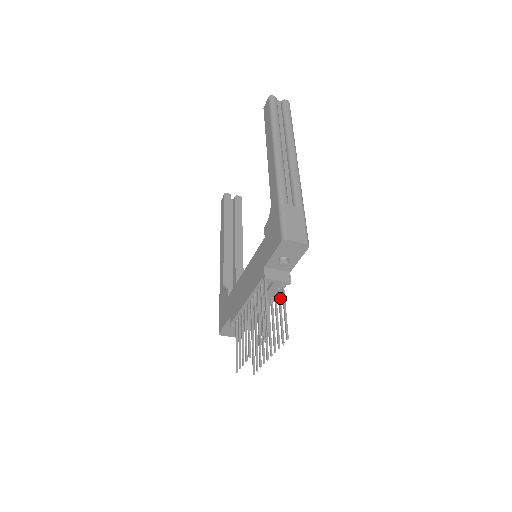
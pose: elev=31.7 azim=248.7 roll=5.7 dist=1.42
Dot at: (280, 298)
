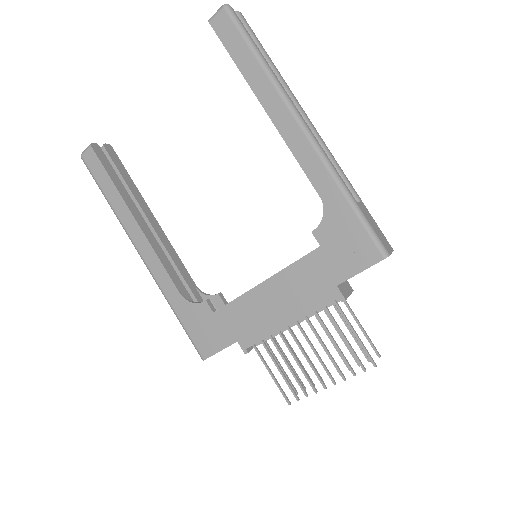
Dot at: occluded
